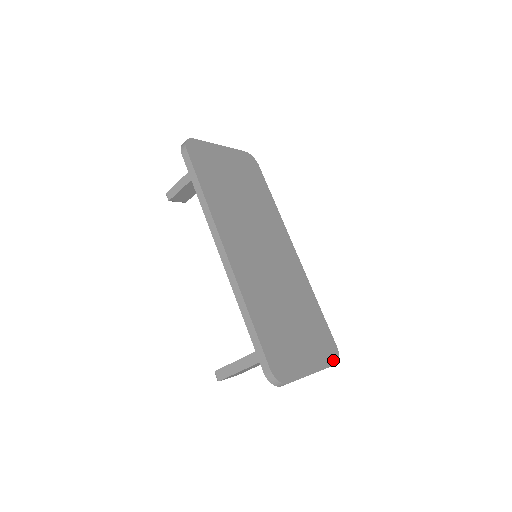
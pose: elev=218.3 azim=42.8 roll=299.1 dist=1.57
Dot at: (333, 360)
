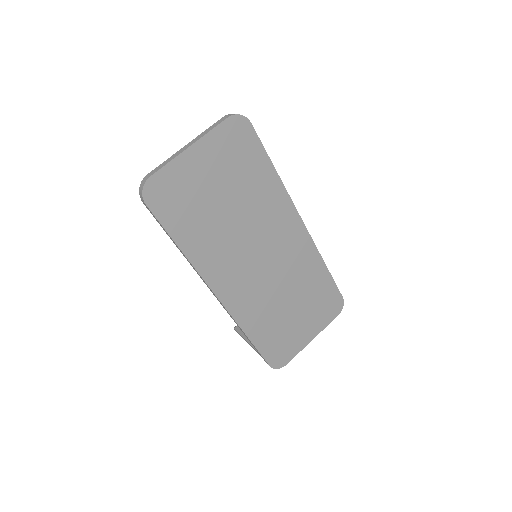
Dot at: (336, 313)
